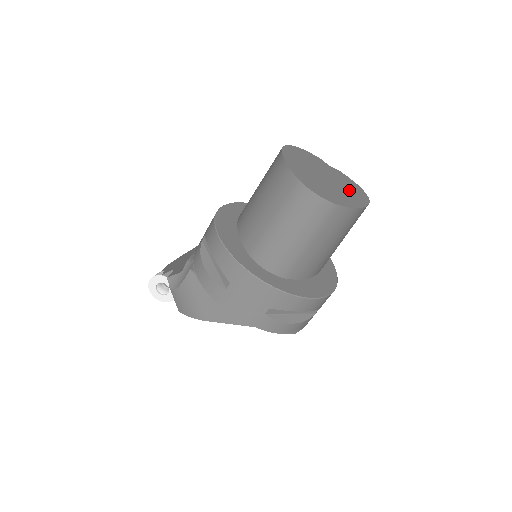
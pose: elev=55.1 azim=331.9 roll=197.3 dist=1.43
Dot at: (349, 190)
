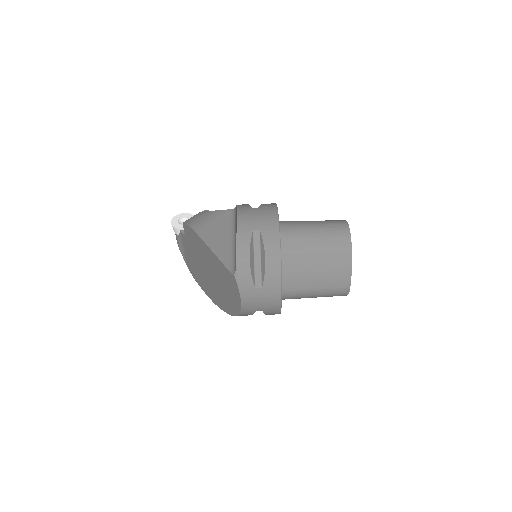
Dot at: occluded
